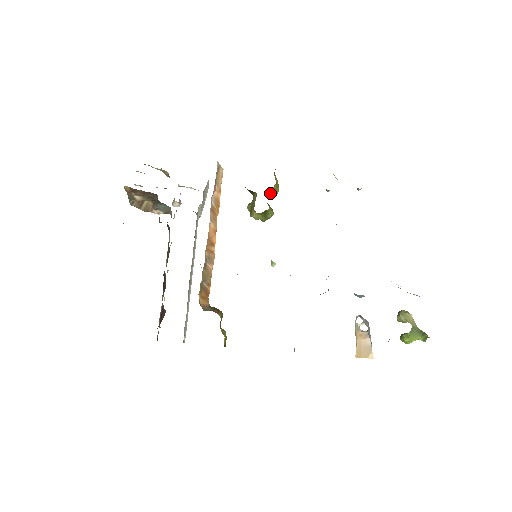
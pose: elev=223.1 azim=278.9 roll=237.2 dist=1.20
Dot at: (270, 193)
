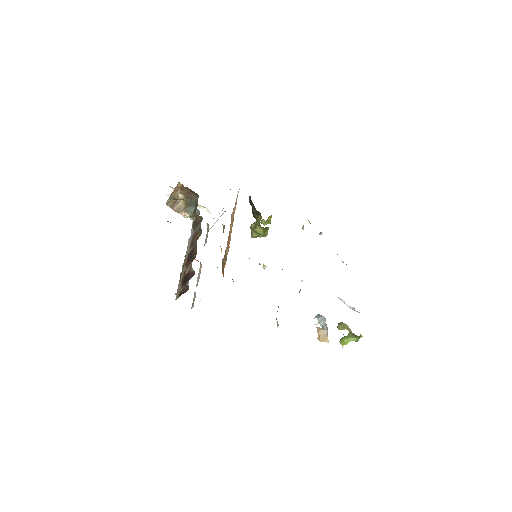
Dot at: (268, 220)
